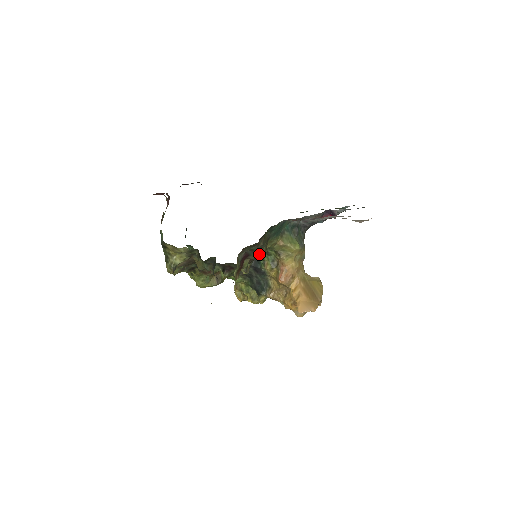
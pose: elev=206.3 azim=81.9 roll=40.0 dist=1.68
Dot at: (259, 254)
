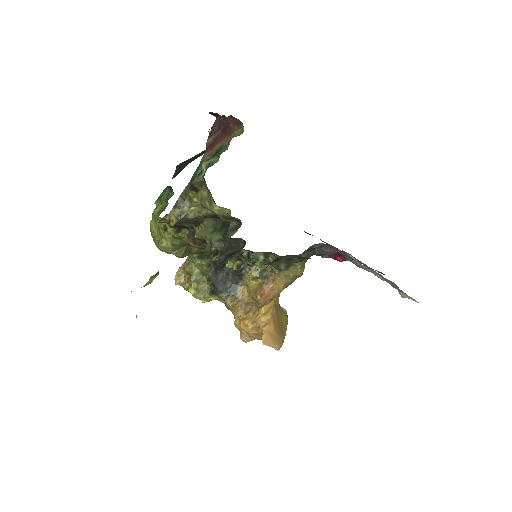
Dot at: (288, 266)
